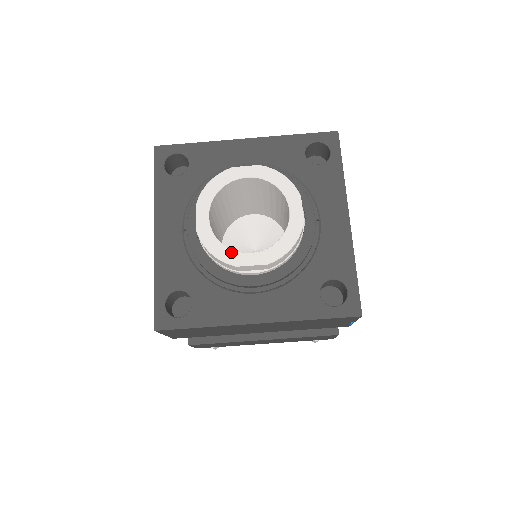
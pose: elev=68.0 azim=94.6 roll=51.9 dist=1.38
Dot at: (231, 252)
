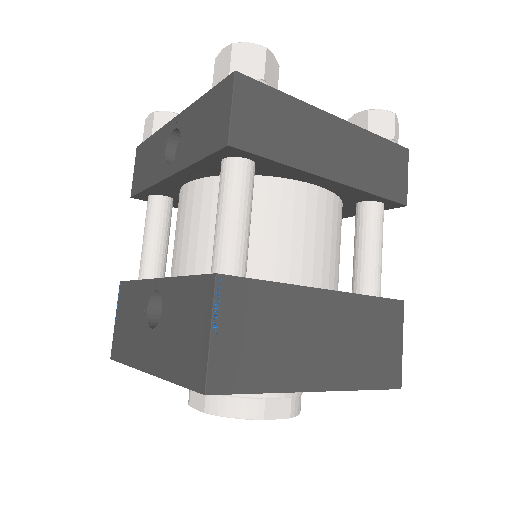
Dot at: occluded
